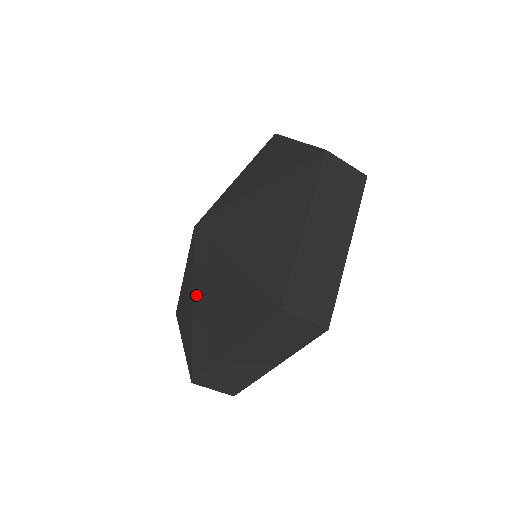
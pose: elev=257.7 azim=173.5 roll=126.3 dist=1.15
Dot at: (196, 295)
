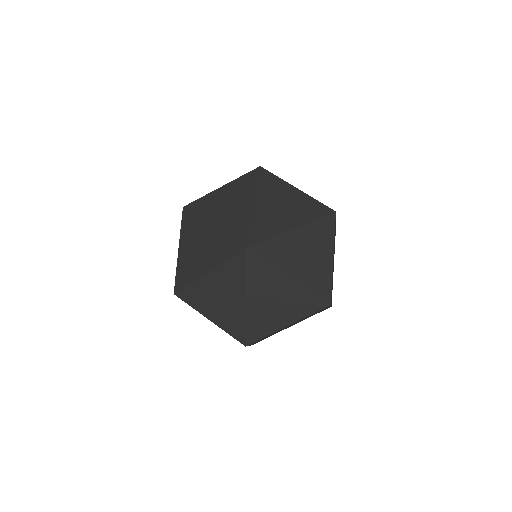
Dot at: (214, 273)
